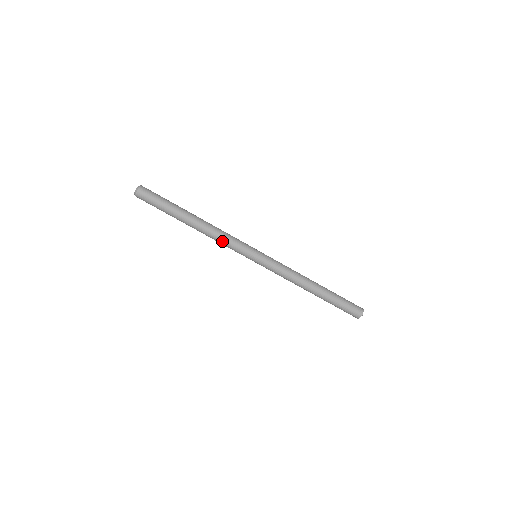
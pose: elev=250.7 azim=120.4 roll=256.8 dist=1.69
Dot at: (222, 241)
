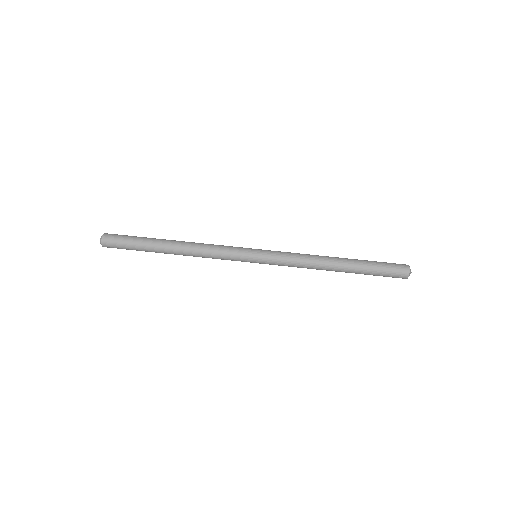
Dot at: (211, 254)
